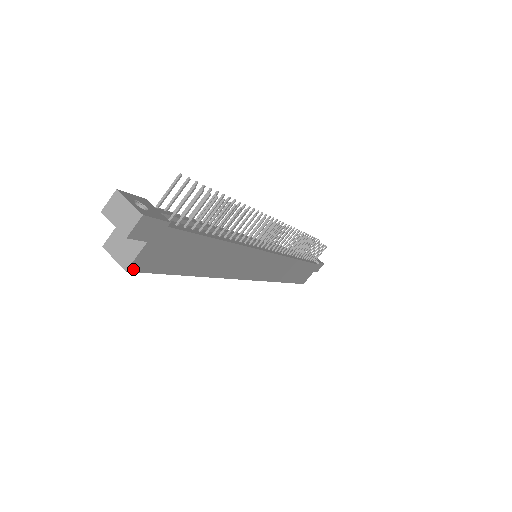
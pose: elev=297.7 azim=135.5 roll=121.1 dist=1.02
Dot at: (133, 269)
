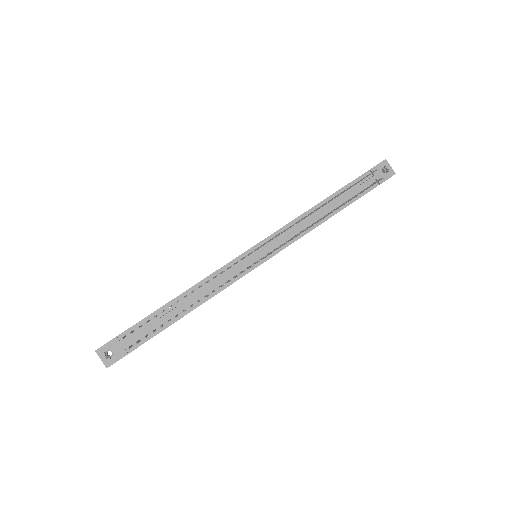
Dot at: occluded
